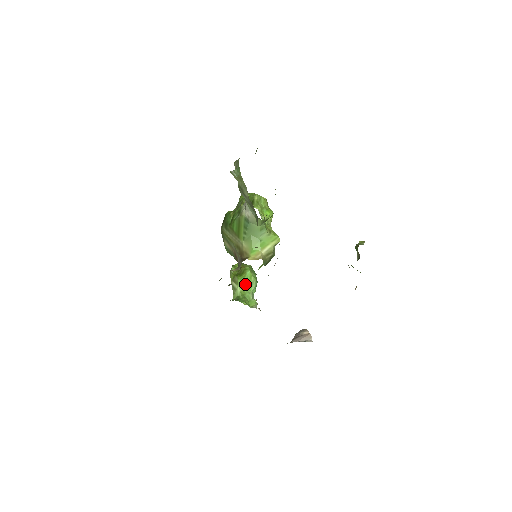
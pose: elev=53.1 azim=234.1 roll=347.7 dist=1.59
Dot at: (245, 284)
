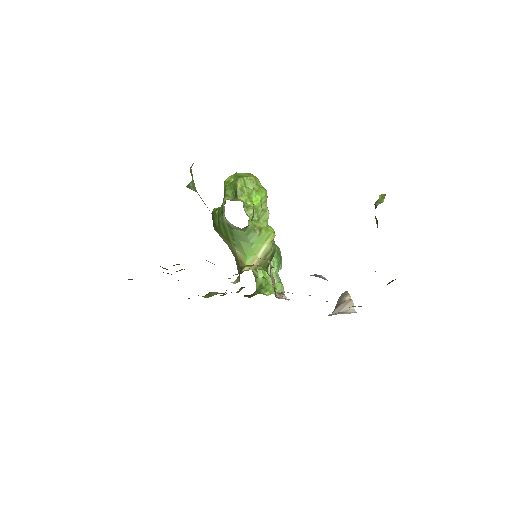
Dot at: occluded
